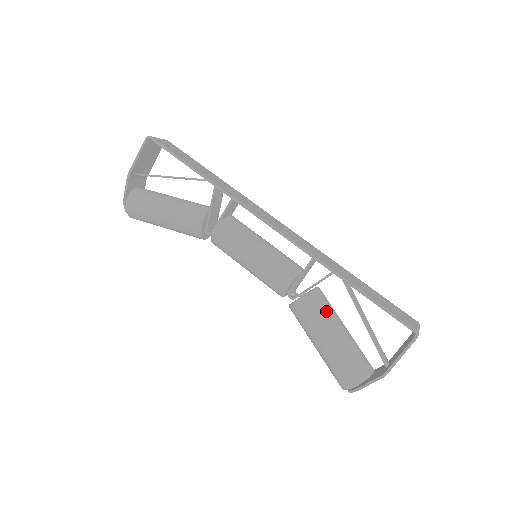
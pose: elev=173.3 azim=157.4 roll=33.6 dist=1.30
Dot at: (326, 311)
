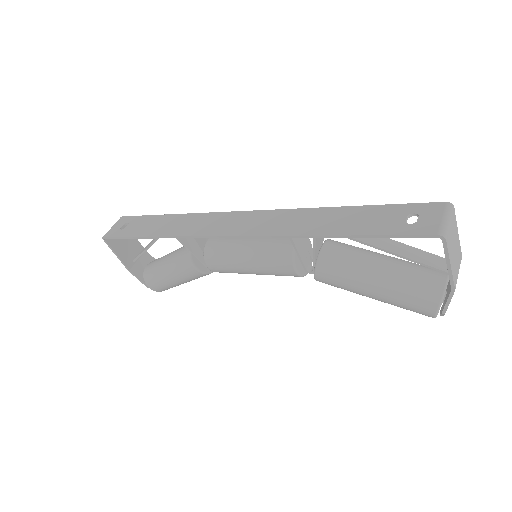
Dot at: (347, 265)
